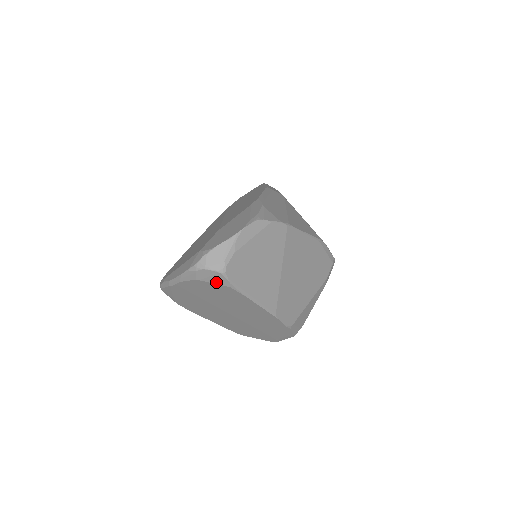
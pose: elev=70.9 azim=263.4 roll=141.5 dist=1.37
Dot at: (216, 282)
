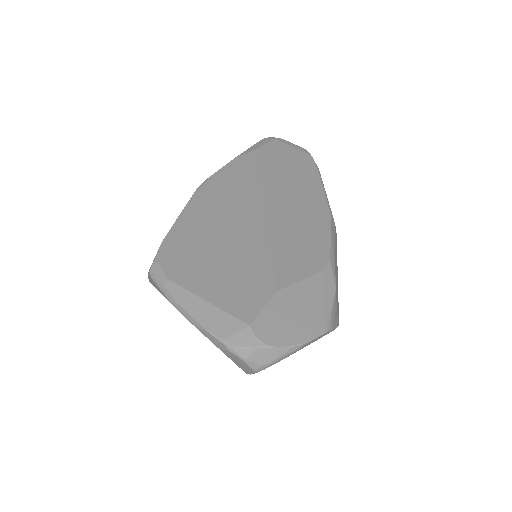
Dot at: (237, 364)
